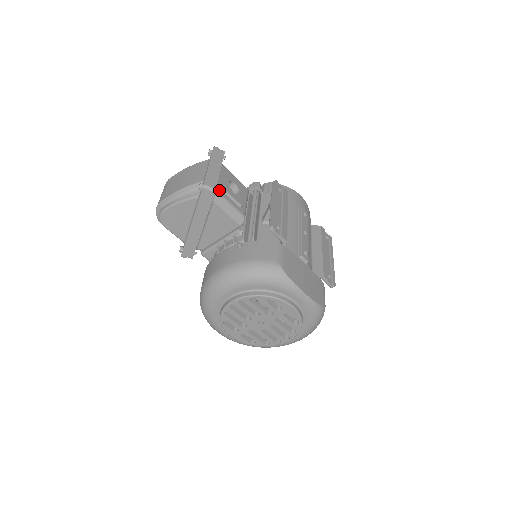
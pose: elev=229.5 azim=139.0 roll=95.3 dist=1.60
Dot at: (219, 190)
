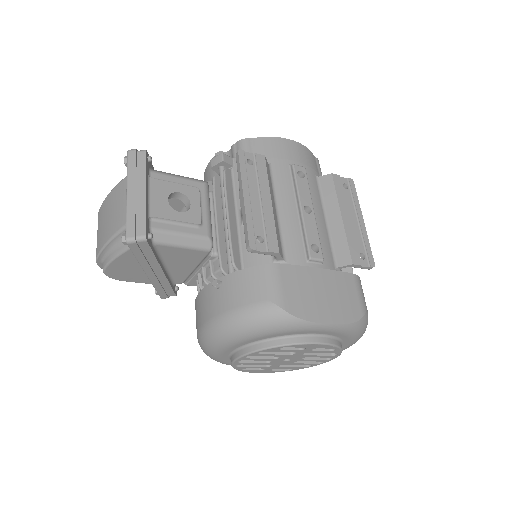
Dot at: (156, 224)
